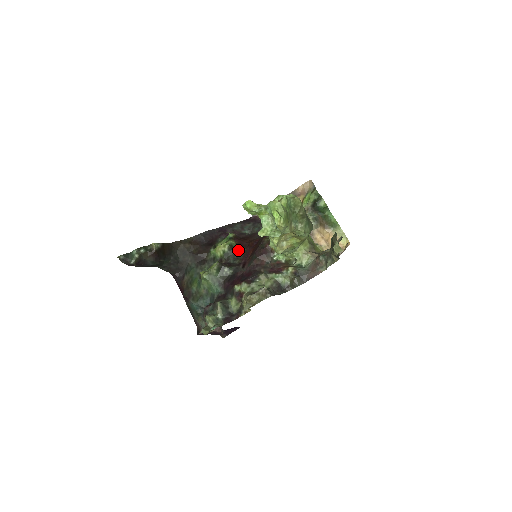
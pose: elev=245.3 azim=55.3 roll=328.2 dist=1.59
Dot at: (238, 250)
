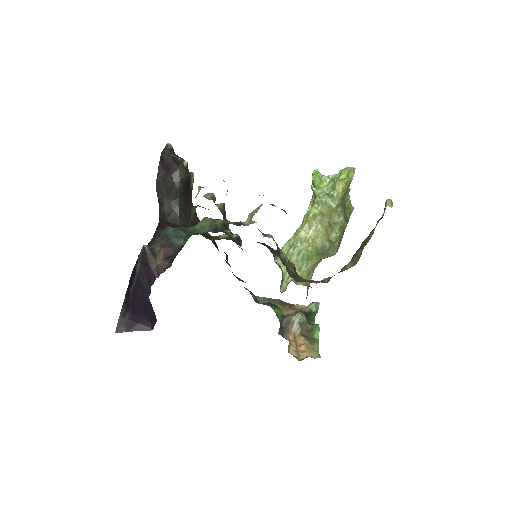
Dot at: occluded
